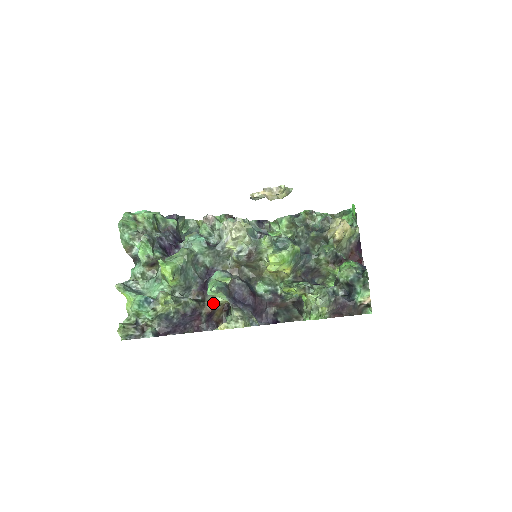
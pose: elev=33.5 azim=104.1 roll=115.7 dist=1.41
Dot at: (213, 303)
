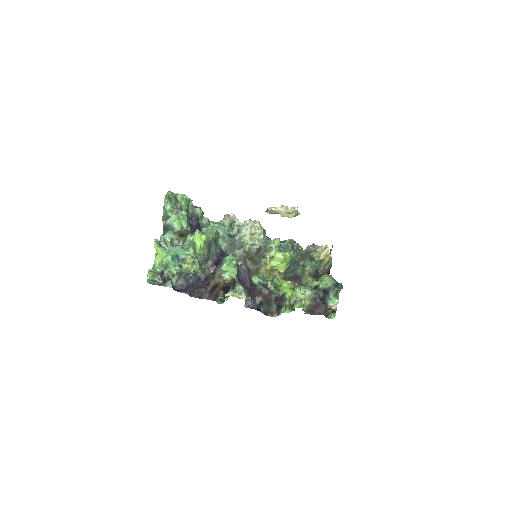
Dot at: (221, 278)
